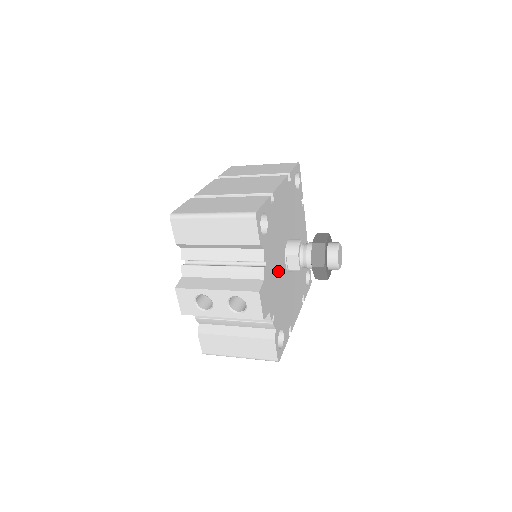
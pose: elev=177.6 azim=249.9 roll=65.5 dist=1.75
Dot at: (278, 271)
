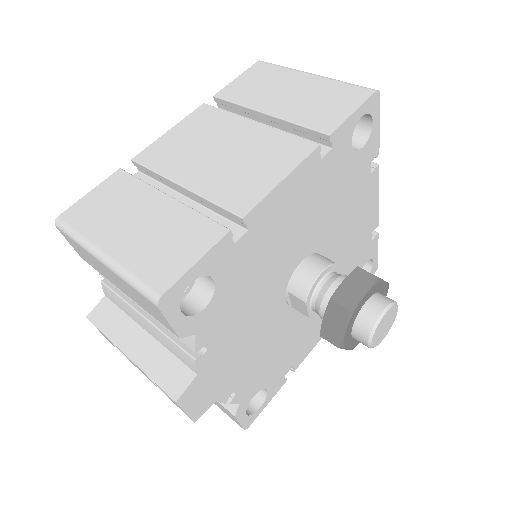
Dot at: (256, 328)
